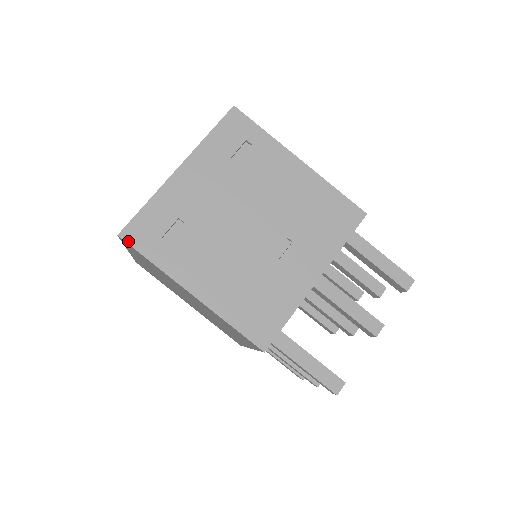
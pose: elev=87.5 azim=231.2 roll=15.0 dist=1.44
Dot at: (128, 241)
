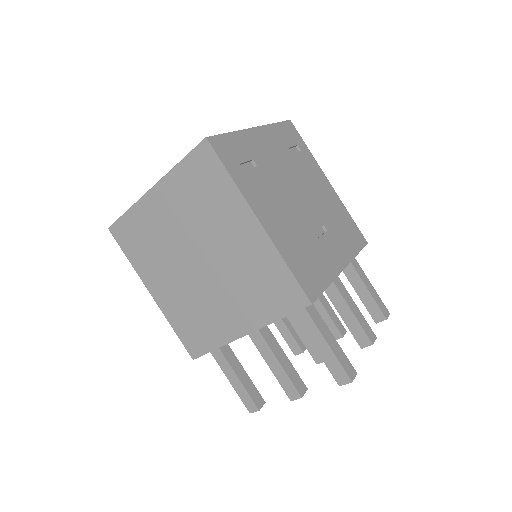
Dot at: (214, 147)
